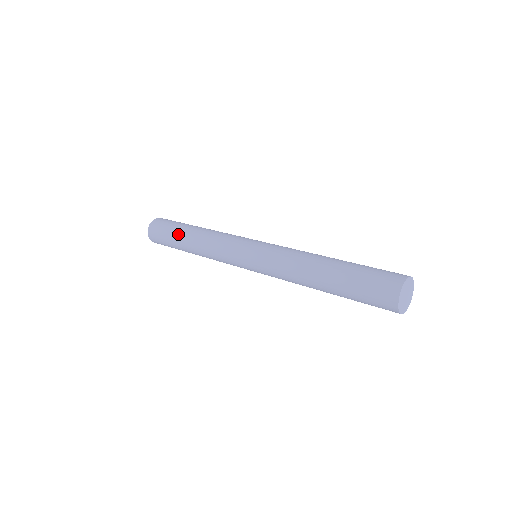
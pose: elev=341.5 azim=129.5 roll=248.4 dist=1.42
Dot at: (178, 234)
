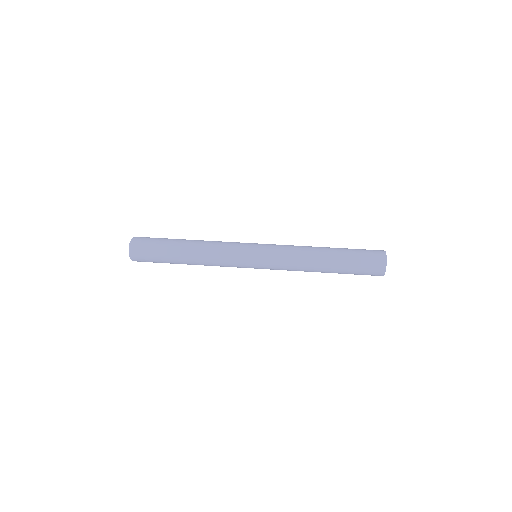
Dot at: (173, 243)
